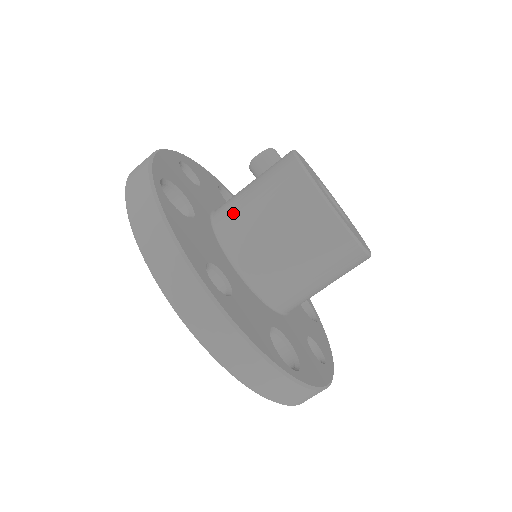
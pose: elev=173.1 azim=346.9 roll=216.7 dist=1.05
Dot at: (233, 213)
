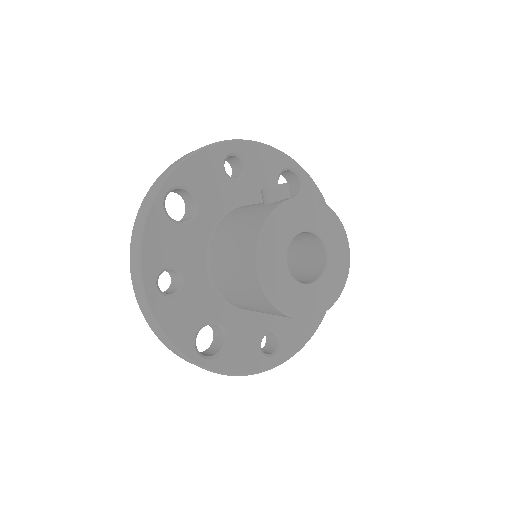
Dot at: (224, 229)
